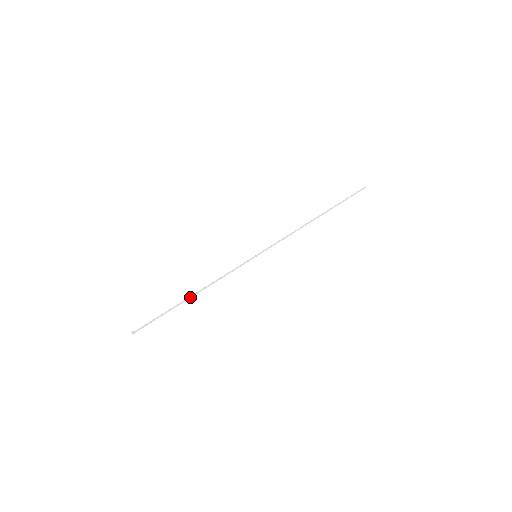
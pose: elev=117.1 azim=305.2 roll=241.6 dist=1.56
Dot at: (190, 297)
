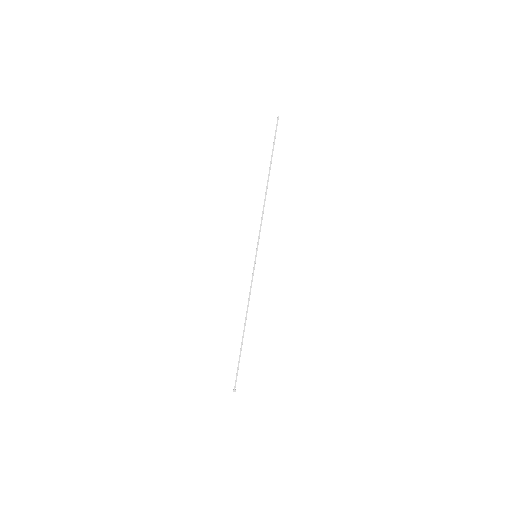
Dot at: (244, 331)
